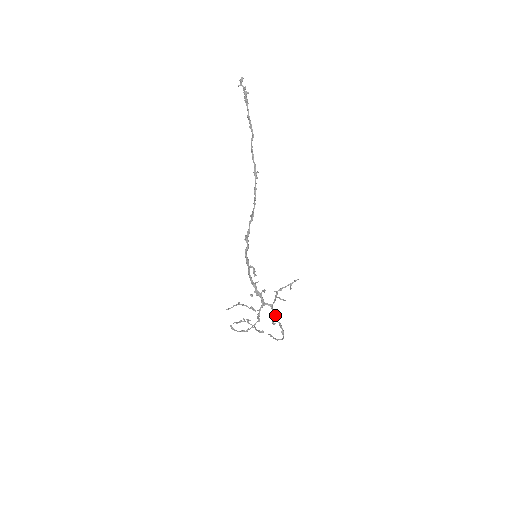
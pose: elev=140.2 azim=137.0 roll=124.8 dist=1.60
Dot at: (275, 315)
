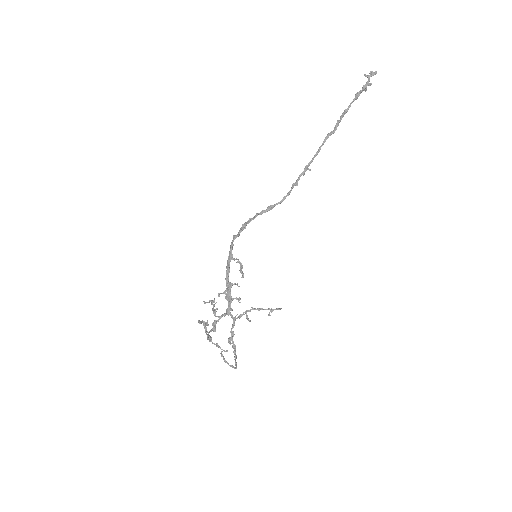
Dot at: occluded
